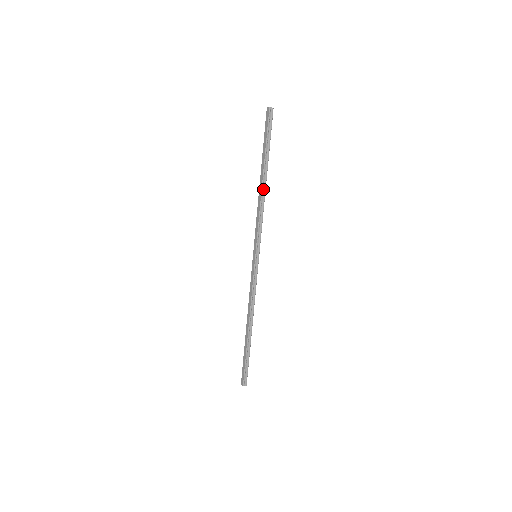
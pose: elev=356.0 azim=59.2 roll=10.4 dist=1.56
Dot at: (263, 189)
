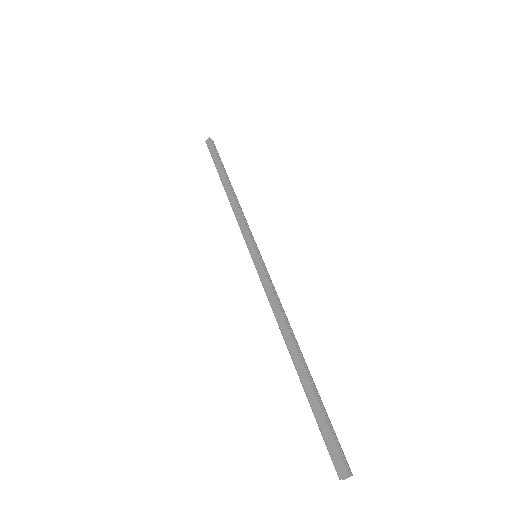
Dot at: (232, 192)
